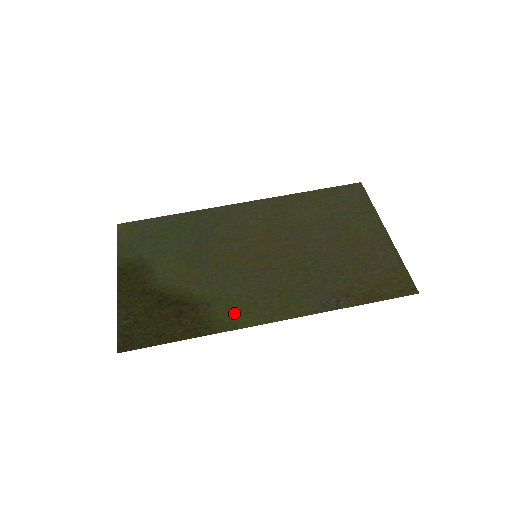
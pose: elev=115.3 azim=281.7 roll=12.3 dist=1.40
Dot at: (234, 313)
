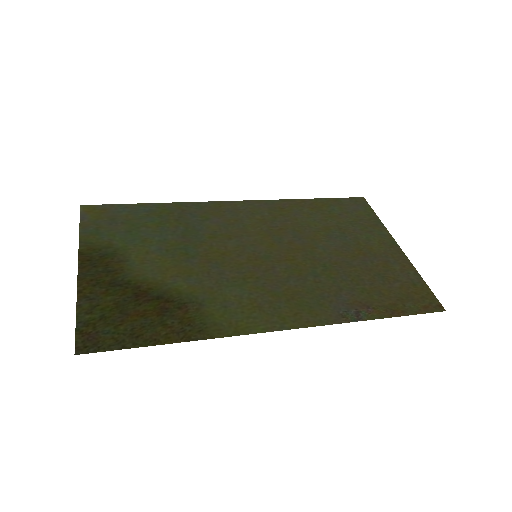
Dot at: (234, 316)
